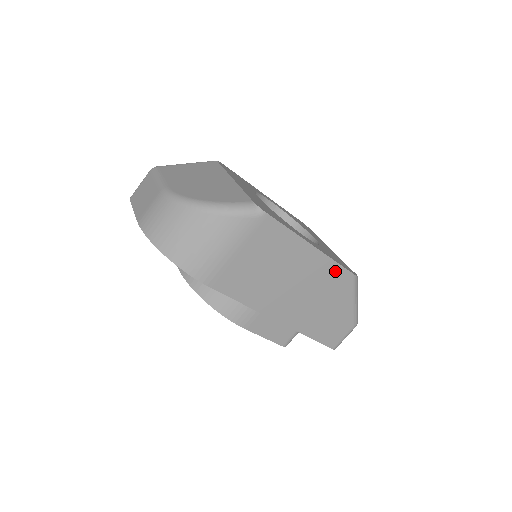
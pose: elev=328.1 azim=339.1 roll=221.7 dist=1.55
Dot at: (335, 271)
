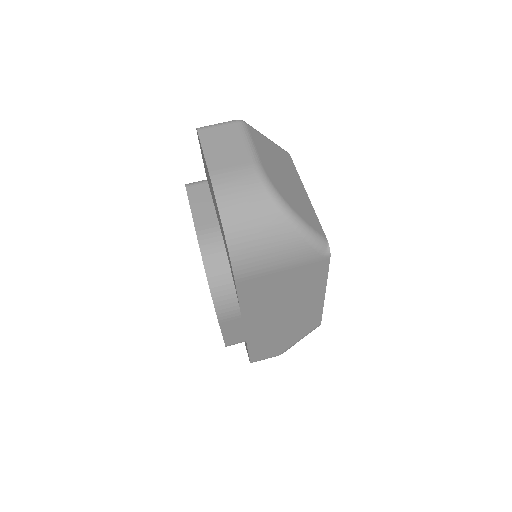
Dot at: (315, 316)
